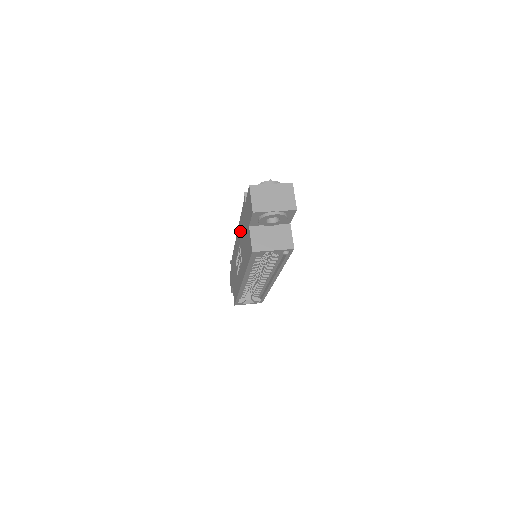
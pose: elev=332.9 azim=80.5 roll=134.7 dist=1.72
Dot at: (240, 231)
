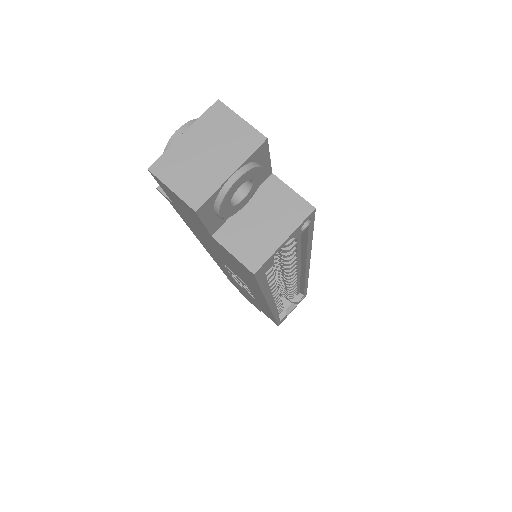
Dot at: occluded
